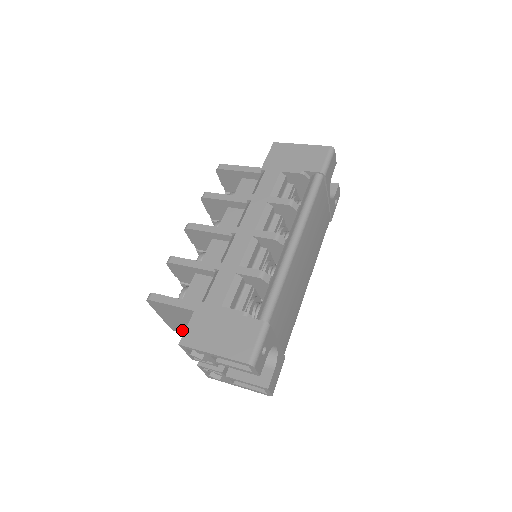
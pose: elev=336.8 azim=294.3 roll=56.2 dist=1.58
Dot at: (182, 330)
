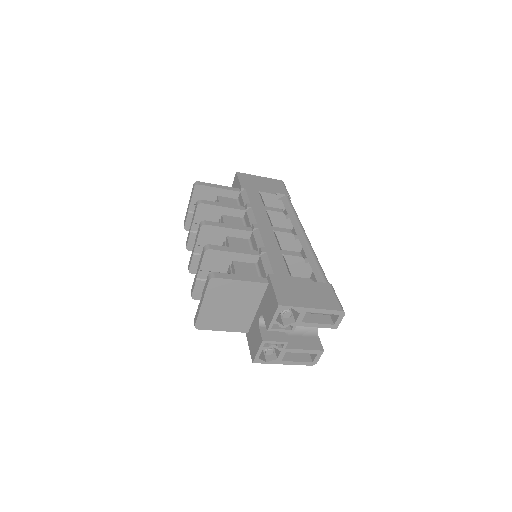
Dot at: (211, 324)
